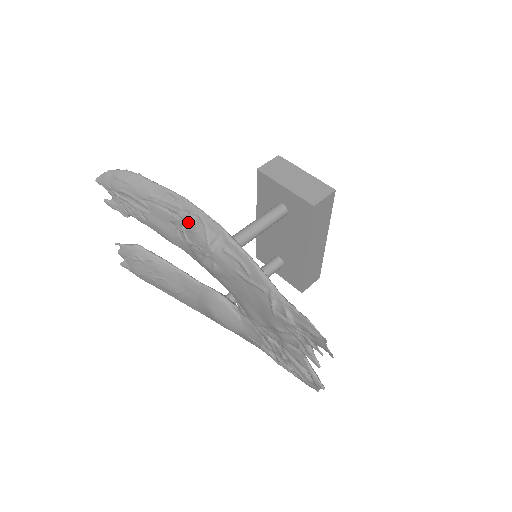
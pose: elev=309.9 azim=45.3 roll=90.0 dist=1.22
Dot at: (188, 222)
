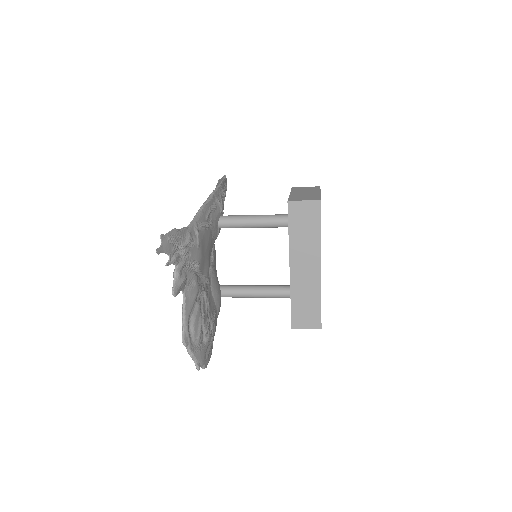
Dot at: occluded
